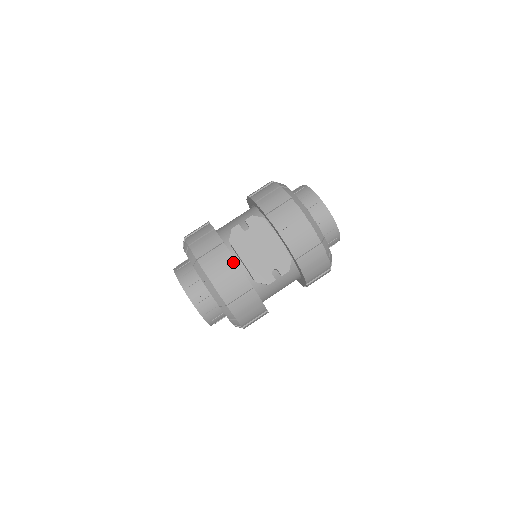
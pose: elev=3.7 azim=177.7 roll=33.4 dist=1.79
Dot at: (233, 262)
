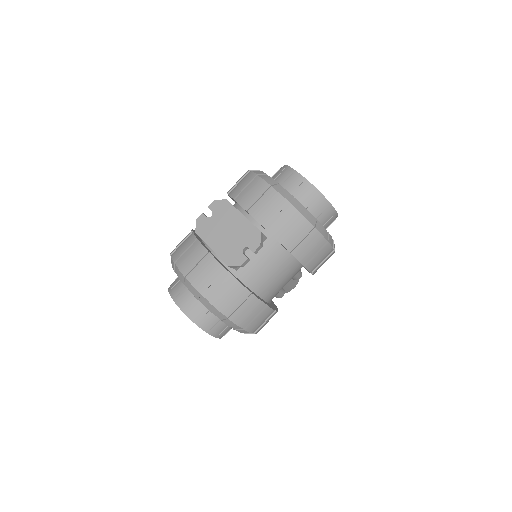
Dot at: (207, 254)
